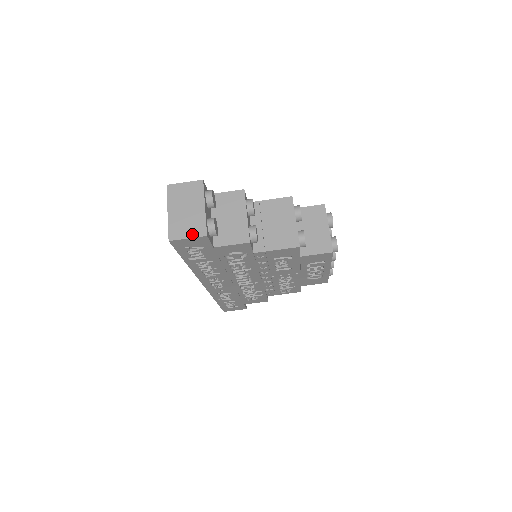
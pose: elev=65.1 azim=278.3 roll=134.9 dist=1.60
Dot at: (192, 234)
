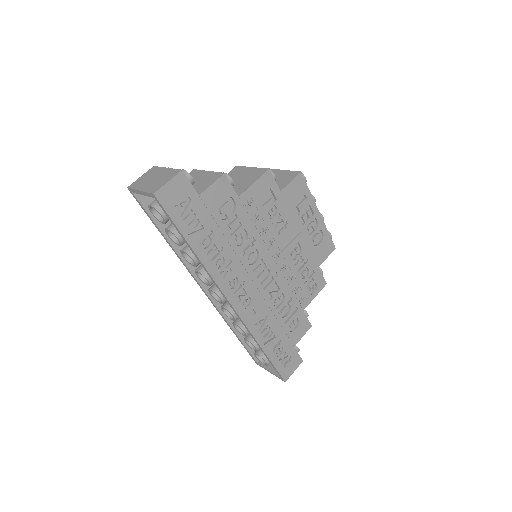
Dot at: (169, 178)
